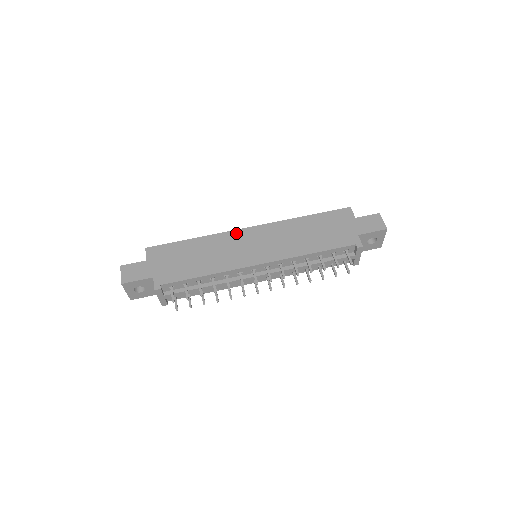
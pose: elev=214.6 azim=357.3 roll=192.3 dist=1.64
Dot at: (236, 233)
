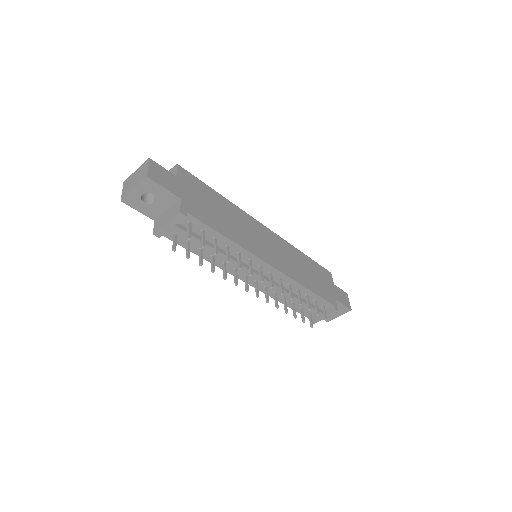
Dot at: (256, 222)
